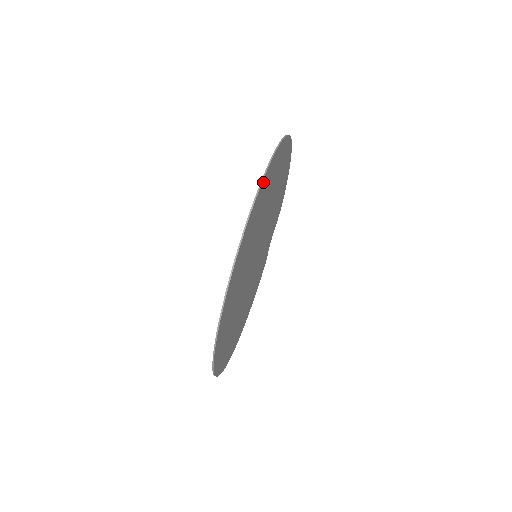
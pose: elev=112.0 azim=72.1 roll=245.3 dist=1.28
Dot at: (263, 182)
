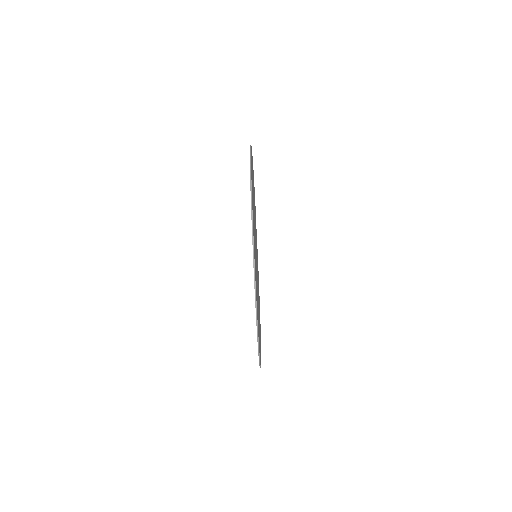
Dot at: occluded
